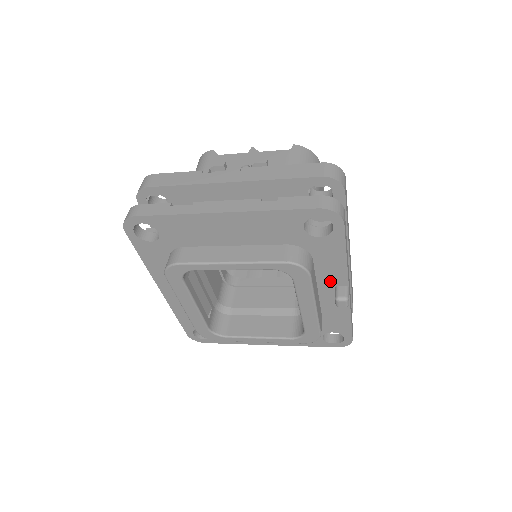
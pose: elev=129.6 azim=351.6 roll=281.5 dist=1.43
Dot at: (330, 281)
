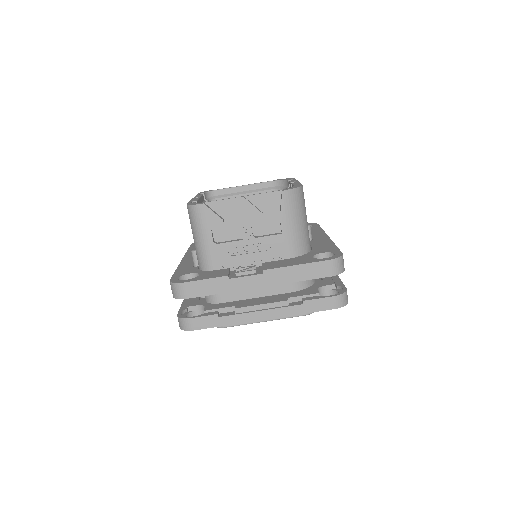
Dot at: occluded
